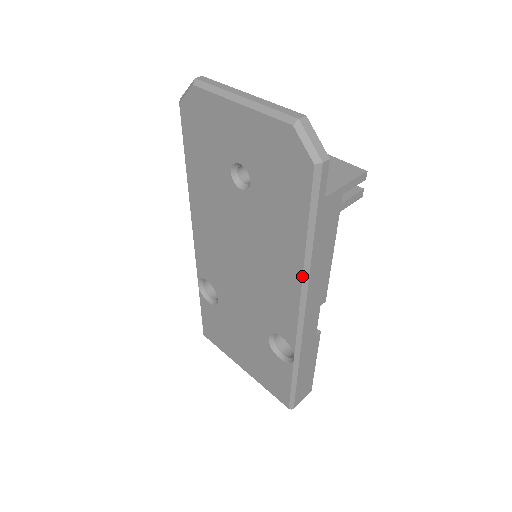
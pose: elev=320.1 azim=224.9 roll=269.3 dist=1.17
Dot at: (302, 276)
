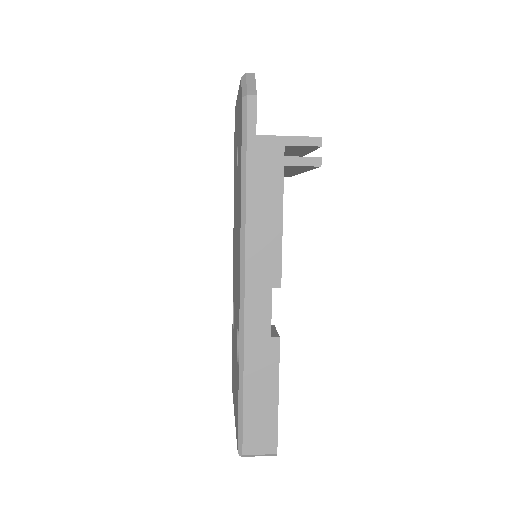
Dot at: (240, 225)
